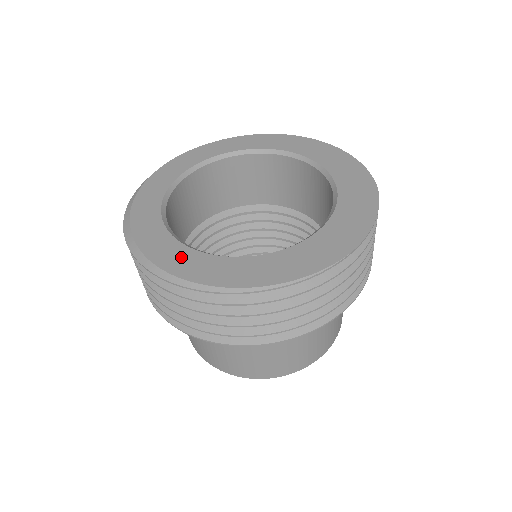
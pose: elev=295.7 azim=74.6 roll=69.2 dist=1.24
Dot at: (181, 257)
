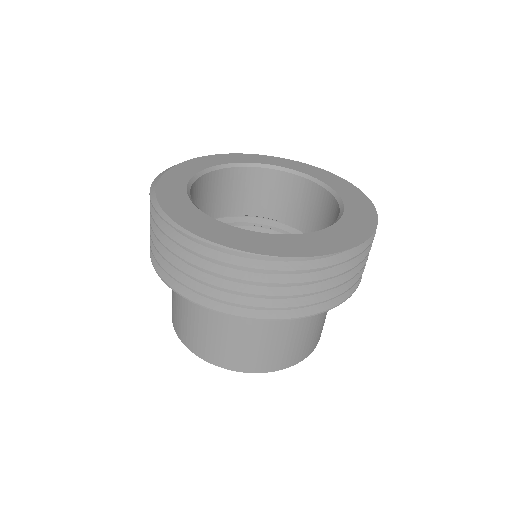
Dot at: (176, 197)
